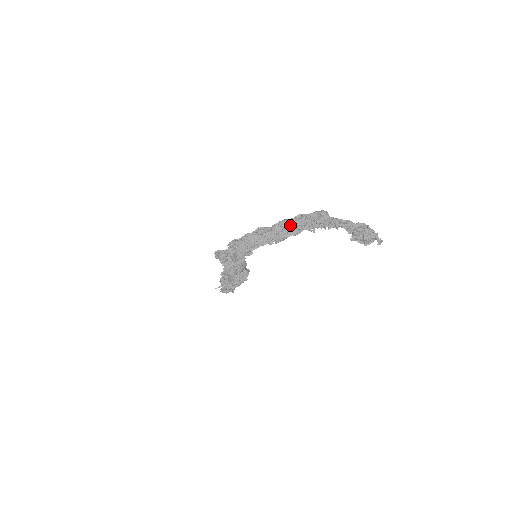
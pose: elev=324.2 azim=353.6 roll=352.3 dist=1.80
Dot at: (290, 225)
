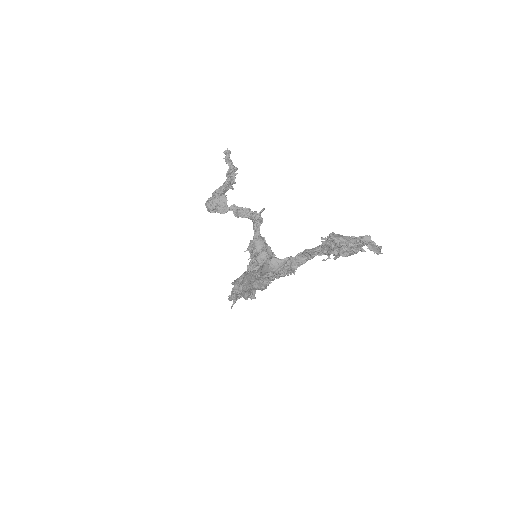
Dot at: (258, 286)
